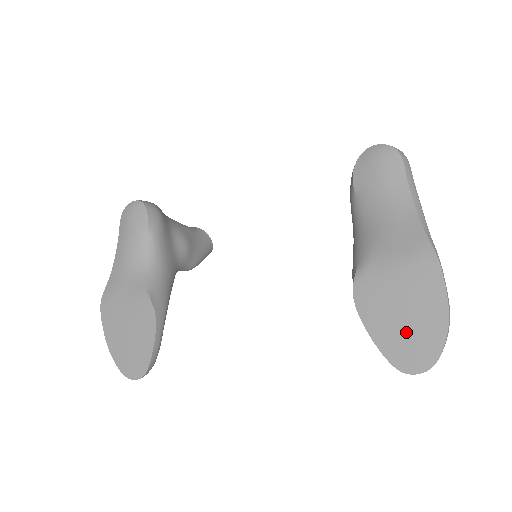
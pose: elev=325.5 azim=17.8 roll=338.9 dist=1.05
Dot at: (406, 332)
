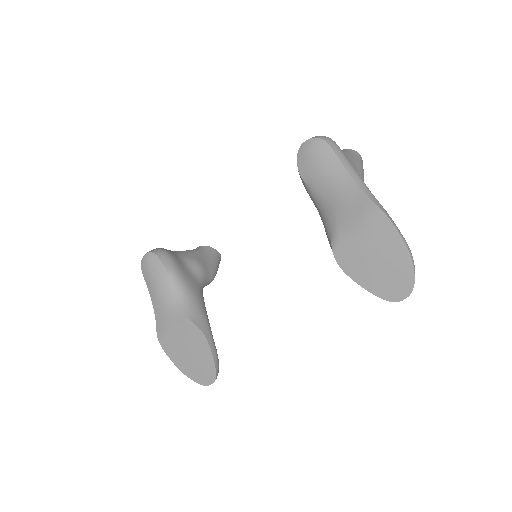
Dot at: (384, 273)
